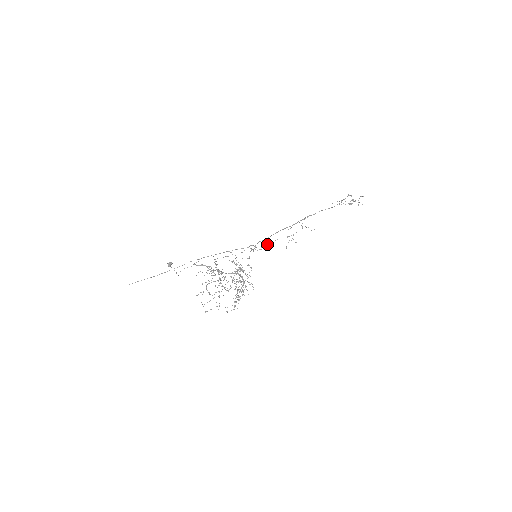
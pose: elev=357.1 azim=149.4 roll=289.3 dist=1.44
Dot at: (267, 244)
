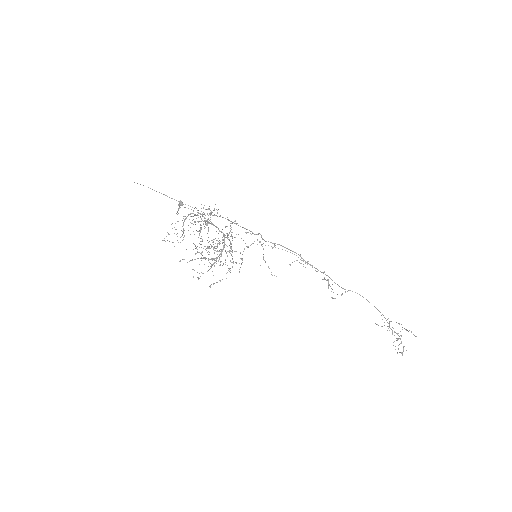
Dot at: (275, 247)
